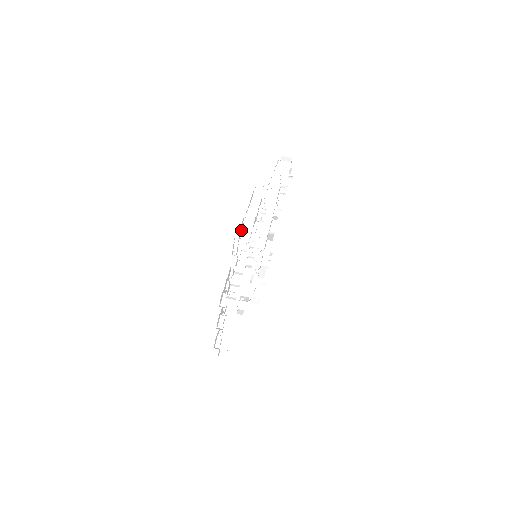
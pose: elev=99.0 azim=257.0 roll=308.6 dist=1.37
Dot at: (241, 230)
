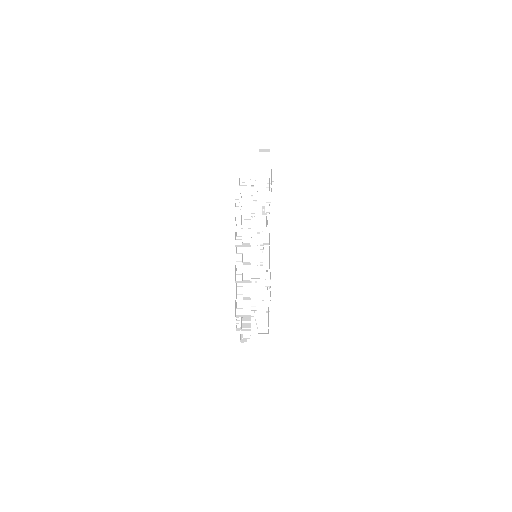
Dot at: (240, 185)
